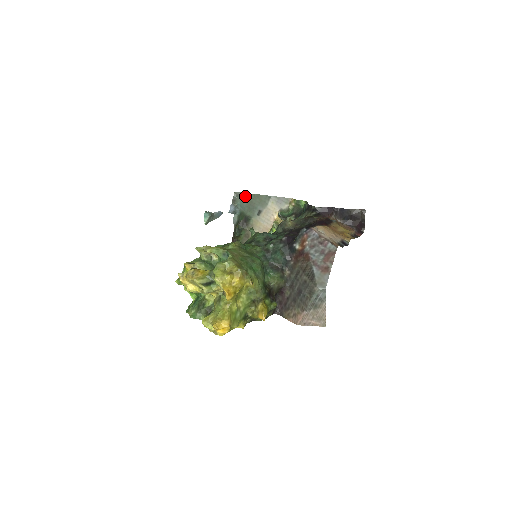
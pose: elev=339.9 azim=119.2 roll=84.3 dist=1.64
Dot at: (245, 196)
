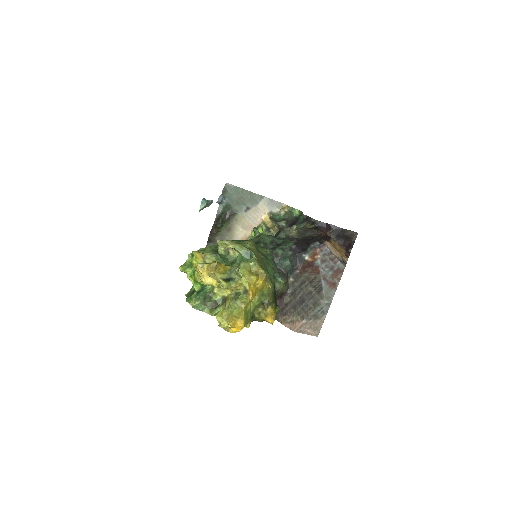
Dot at: (236, 190)
